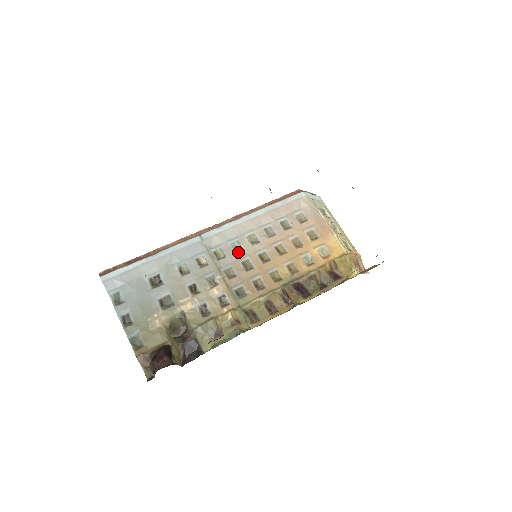
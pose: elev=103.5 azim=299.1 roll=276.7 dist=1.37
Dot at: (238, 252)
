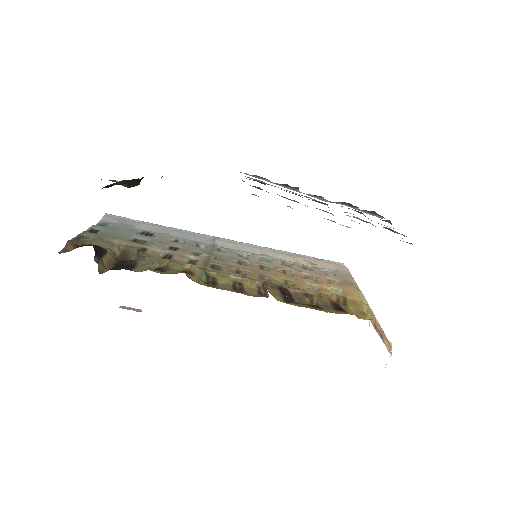
Dot at: (241, 257)
